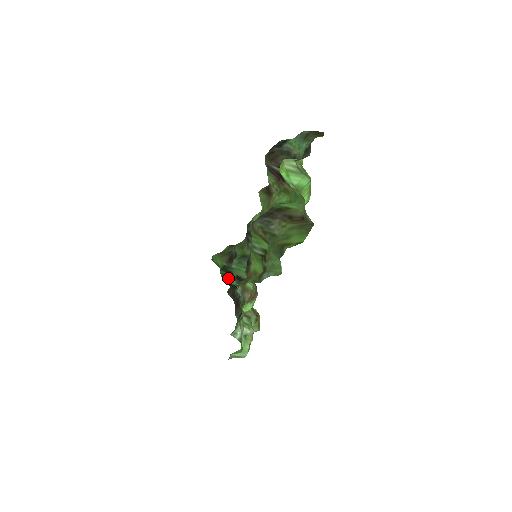
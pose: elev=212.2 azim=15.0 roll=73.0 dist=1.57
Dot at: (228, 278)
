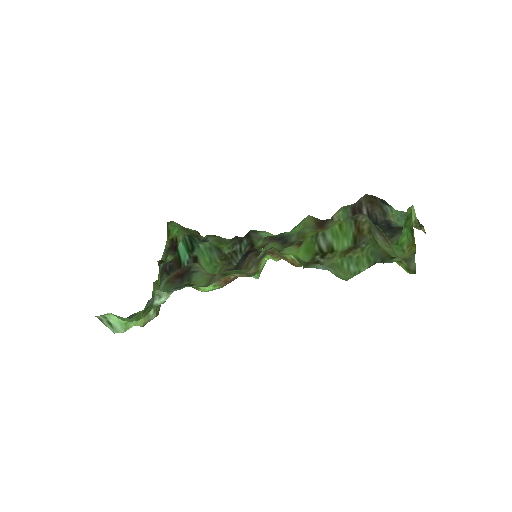
Dot at: (185, 249)
